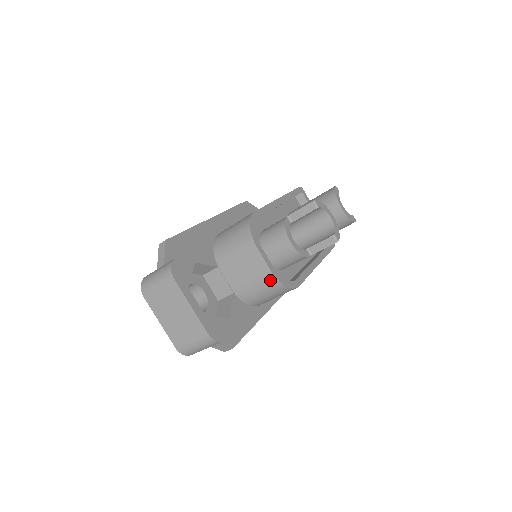
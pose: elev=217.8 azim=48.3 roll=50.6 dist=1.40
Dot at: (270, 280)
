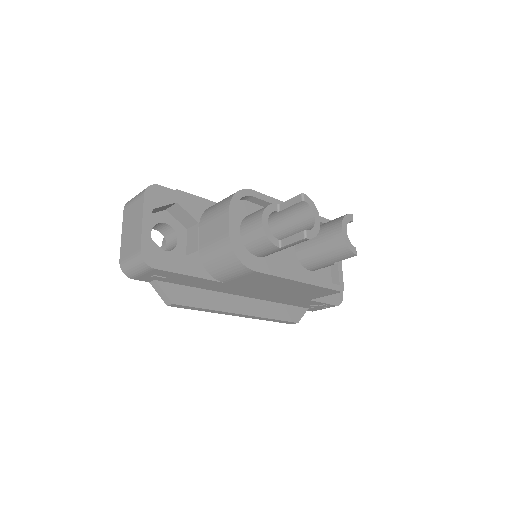
Dot at: (226, 244)
